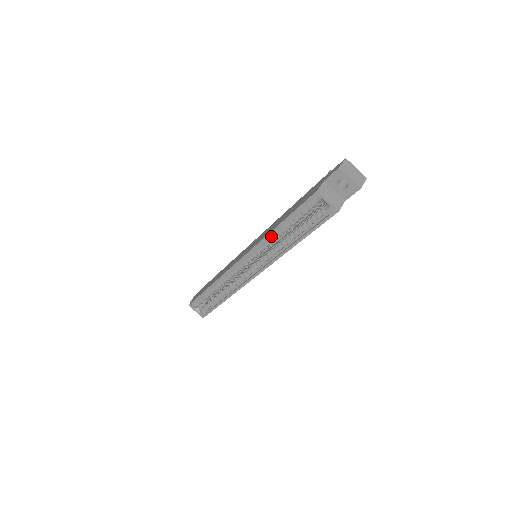
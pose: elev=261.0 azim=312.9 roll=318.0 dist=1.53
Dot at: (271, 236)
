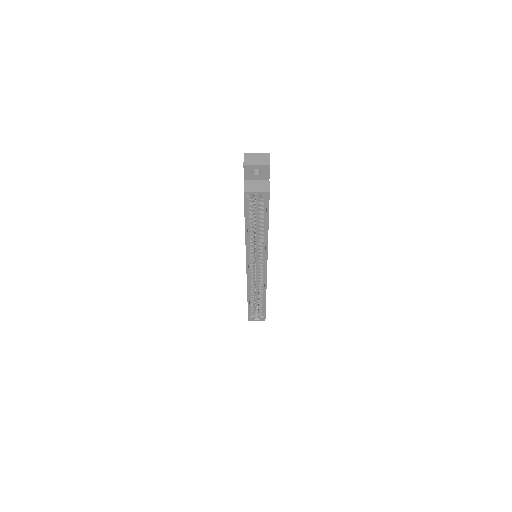
Dot at: (249, 240)
